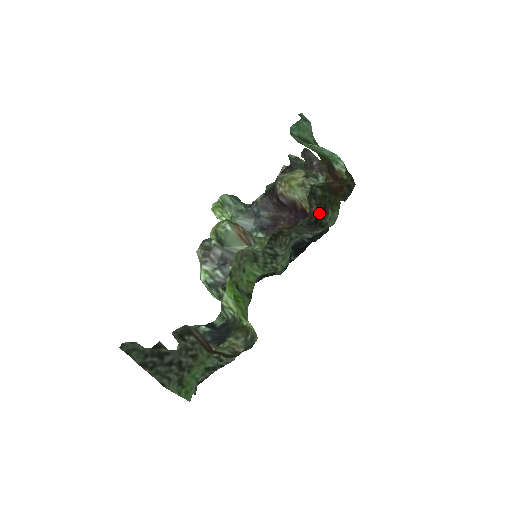
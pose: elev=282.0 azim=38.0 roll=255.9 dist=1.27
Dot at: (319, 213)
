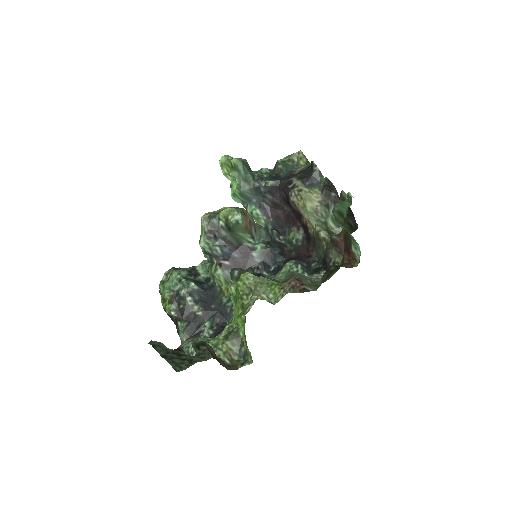
Dot at: (325, 279)
